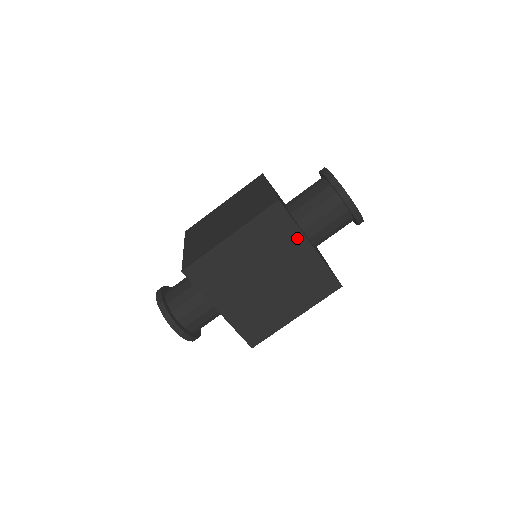
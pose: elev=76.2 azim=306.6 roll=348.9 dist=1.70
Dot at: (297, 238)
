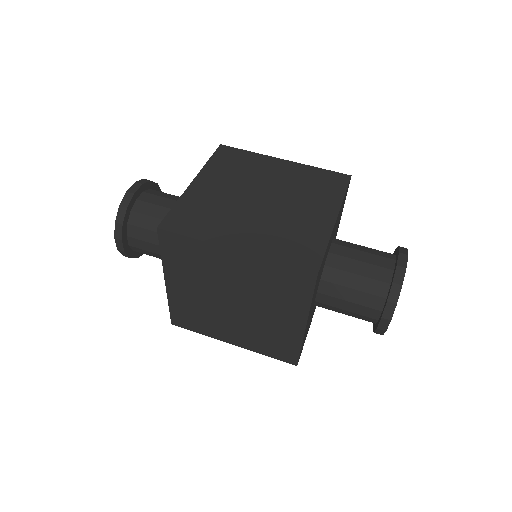
Dot at: (331, 204)
